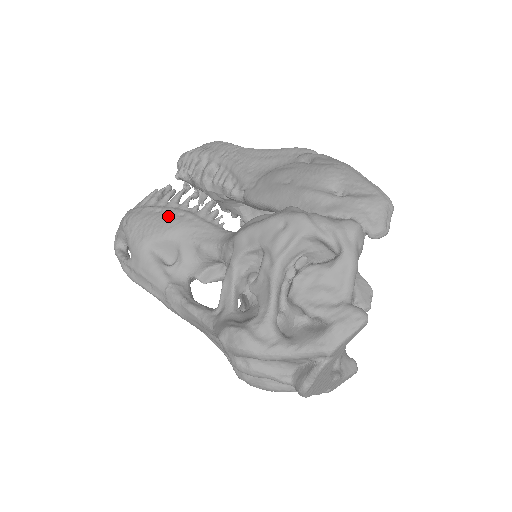
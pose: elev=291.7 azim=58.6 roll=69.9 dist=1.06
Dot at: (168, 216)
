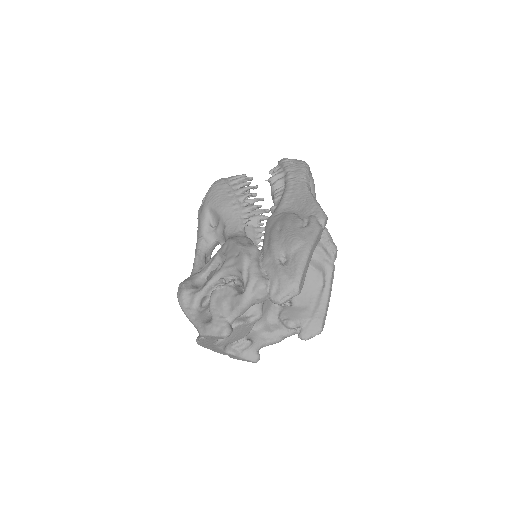
Dot at: (228, 198)
